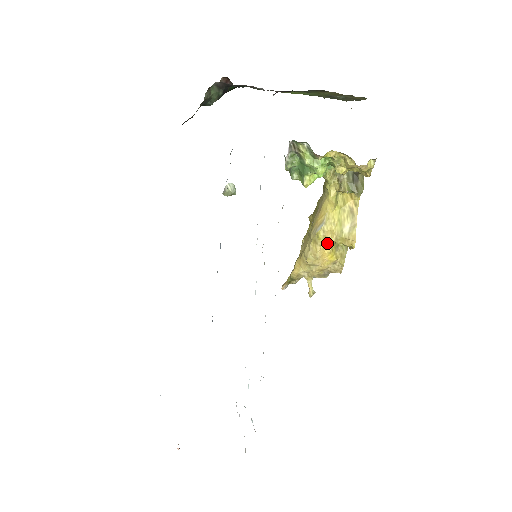
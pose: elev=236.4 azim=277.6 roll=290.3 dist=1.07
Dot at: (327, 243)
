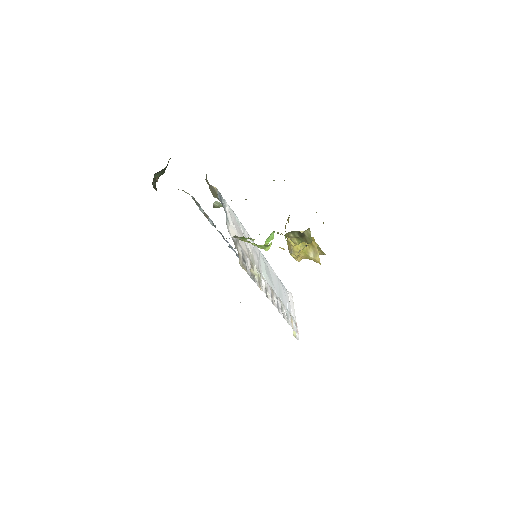
Dot at: occluded
